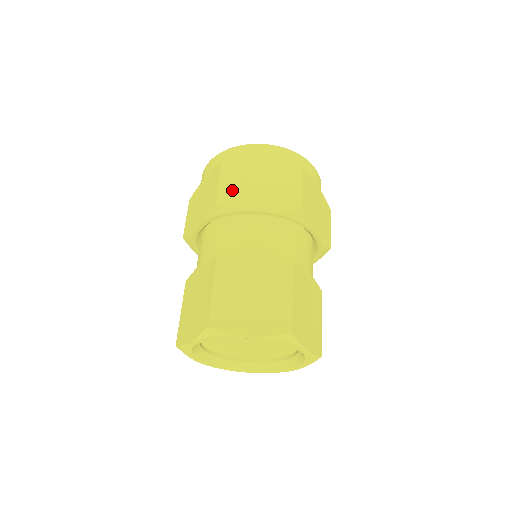
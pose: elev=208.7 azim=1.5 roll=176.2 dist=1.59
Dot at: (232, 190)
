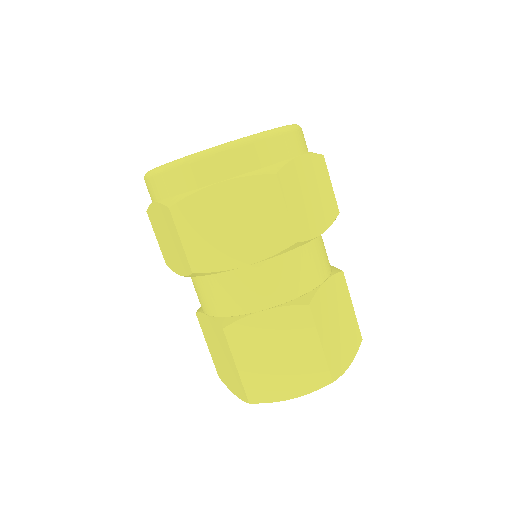
Dot at: (299, 216)
